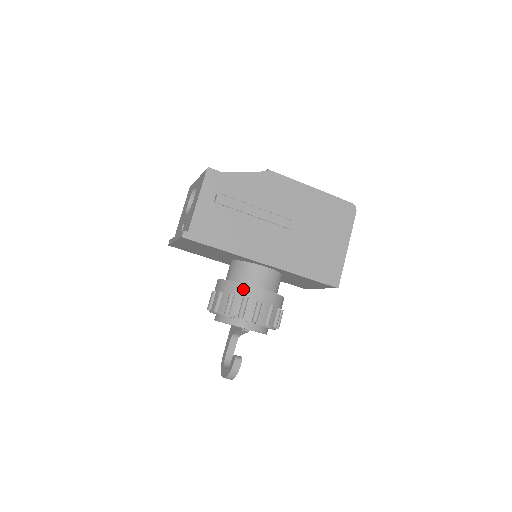
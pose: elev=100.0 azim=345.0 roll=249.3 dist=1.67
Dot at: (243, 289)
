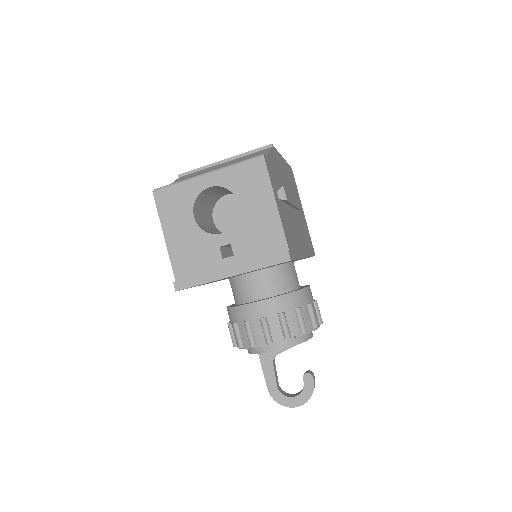
Dot at: (303, 296)
